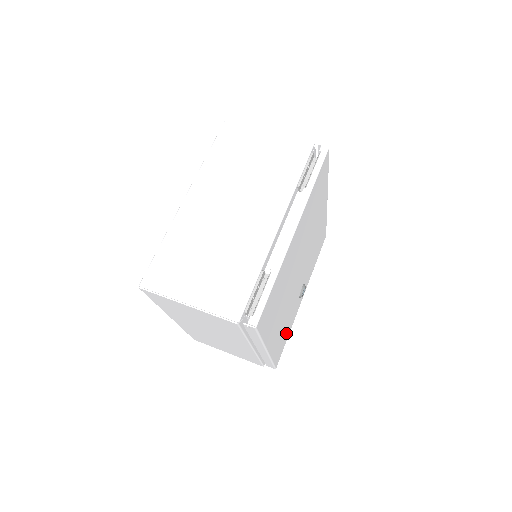
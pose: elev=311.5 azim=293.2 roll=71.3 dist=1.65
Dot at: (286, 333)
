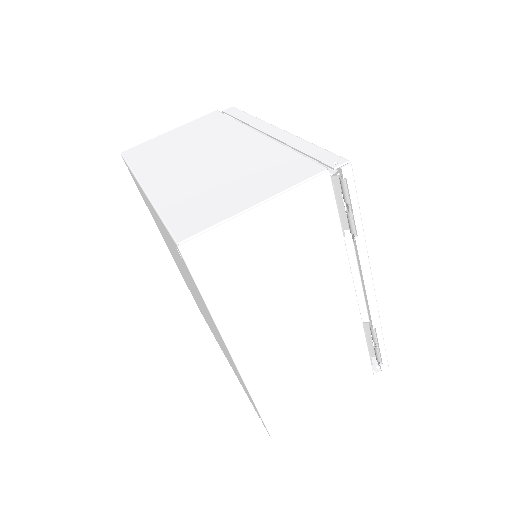
Dot at: occluded
